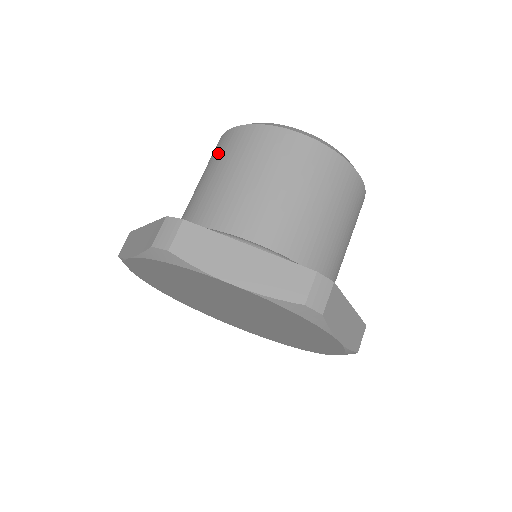
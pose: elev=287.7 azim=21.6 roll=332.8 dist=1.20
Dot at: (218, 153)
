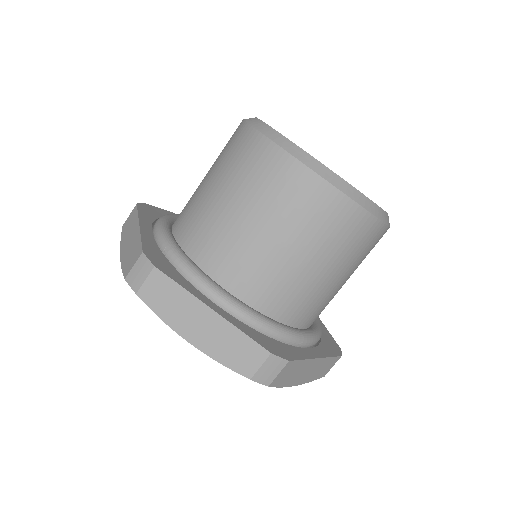
Dot at: (229, 153)
